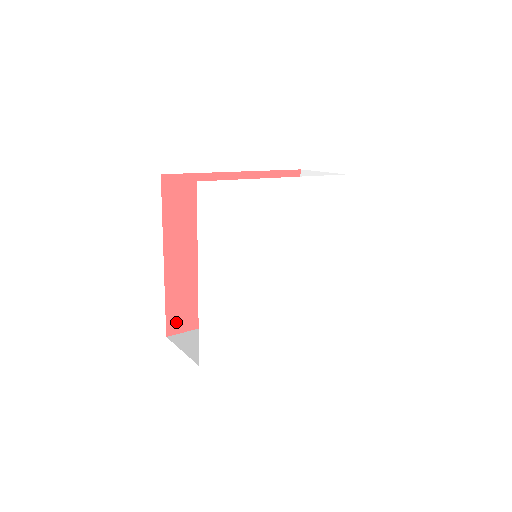
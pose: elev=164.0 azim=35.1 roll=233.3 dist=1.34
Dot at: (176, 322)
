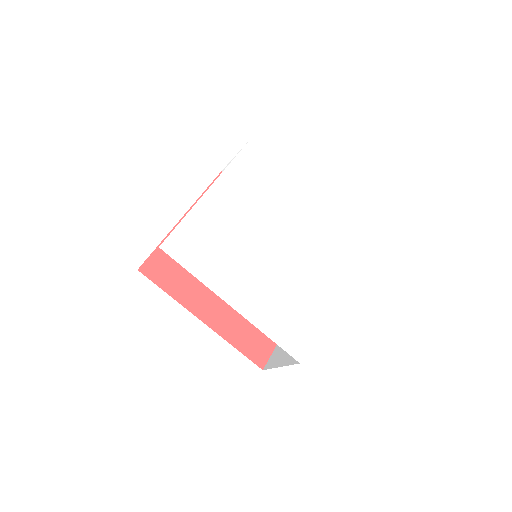
Dot at: (154, 267)
